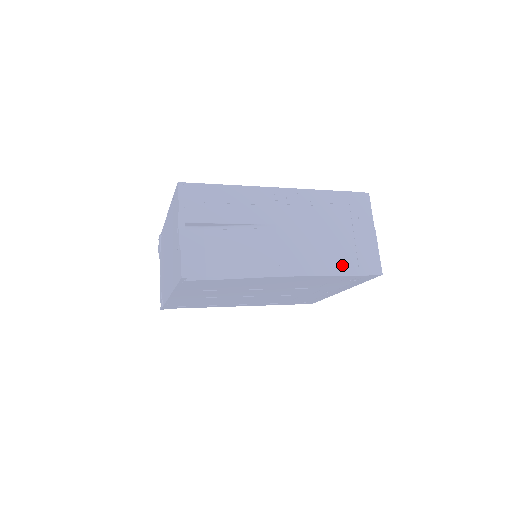
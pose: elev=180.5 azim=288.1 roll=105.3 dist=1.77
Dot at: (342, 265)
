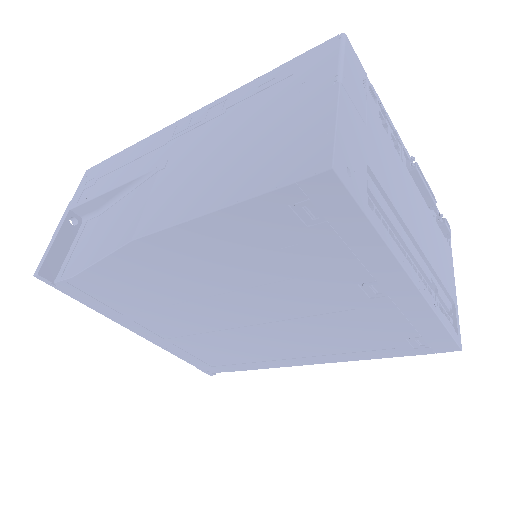
Dot at: (240, 185)
